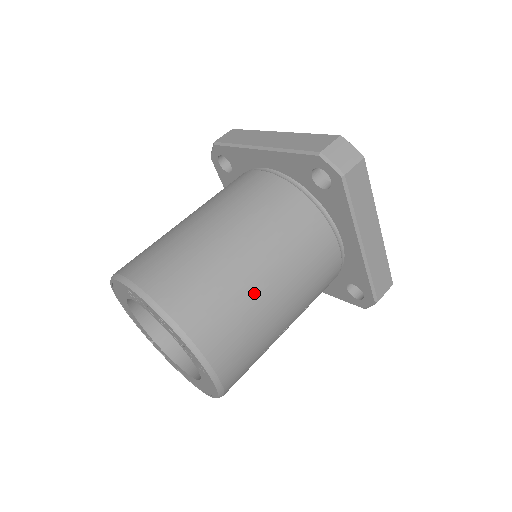
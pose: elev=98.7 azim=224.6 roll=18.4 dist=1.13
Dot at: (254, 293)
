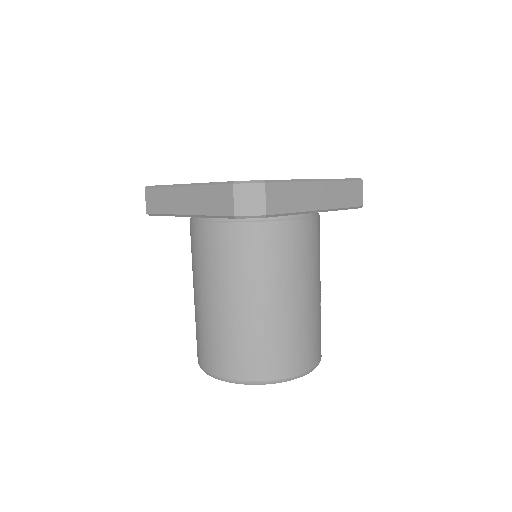
Dot at: (285, 319)
